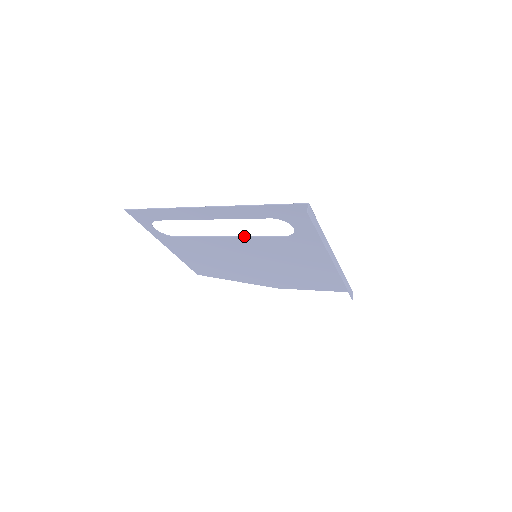
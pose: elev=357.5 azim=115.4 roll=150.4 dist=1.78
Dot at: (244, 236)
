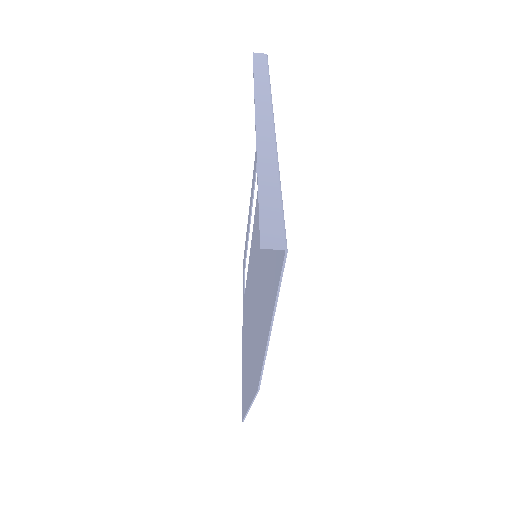
Dot at: occluded
